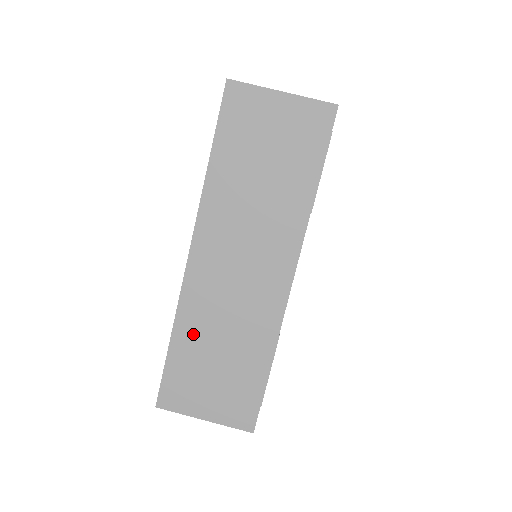
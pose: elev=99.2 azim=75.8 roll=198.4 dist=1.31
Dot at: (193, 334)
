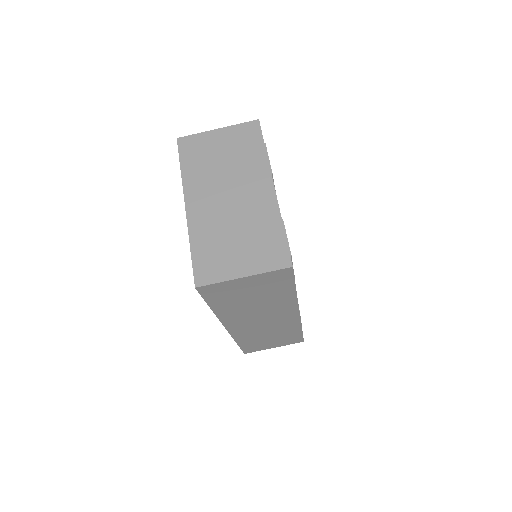
Dot at: (249, 339)
